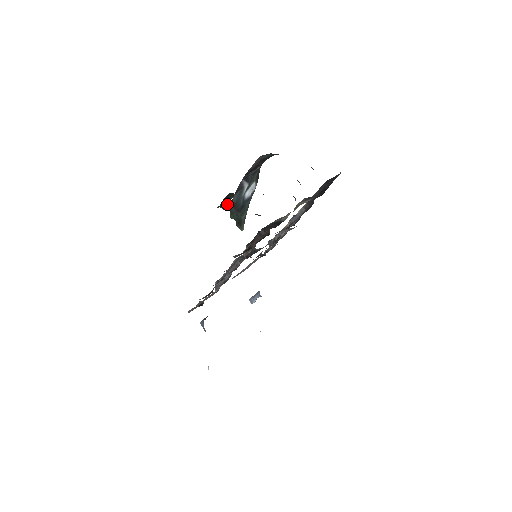
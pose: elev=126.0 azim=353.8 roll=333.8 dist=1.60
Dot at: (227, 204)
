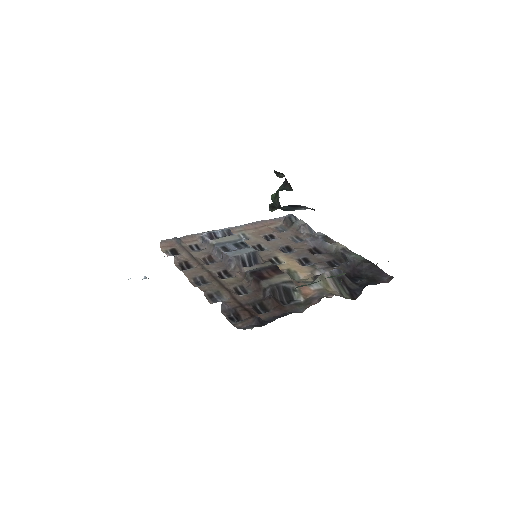
Dot at: (282, 175)
